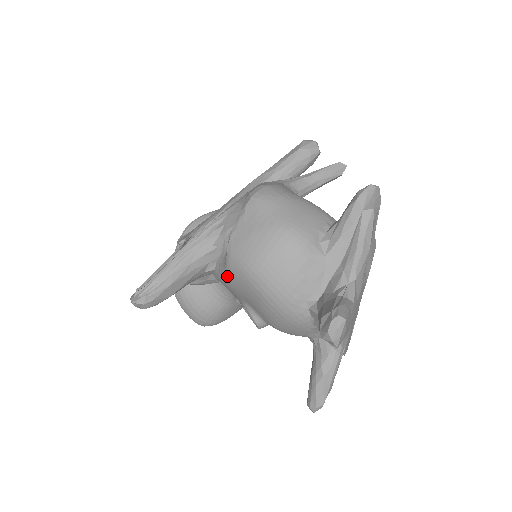
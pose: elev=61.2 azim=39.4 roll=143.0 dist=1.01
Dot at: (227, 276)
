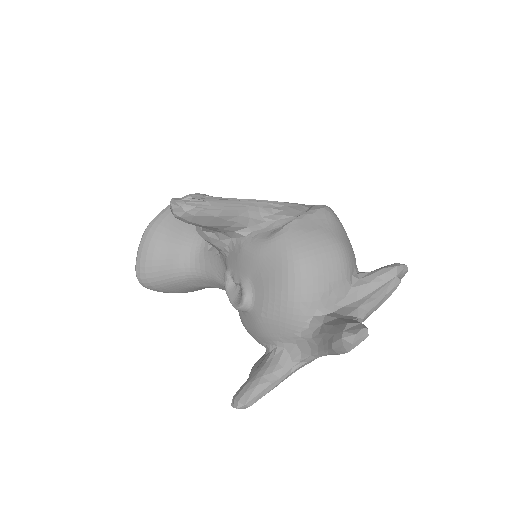
Dot at: (263, 247)
